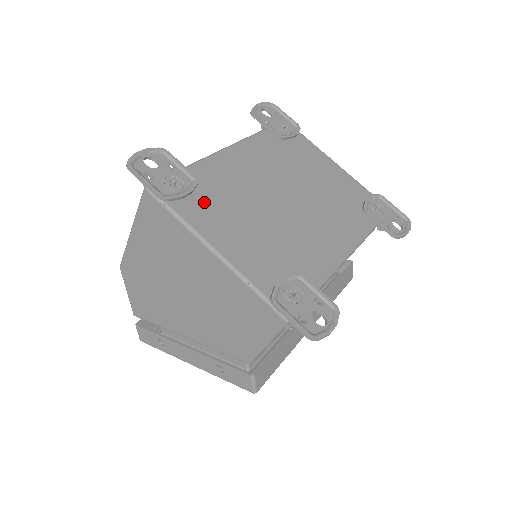
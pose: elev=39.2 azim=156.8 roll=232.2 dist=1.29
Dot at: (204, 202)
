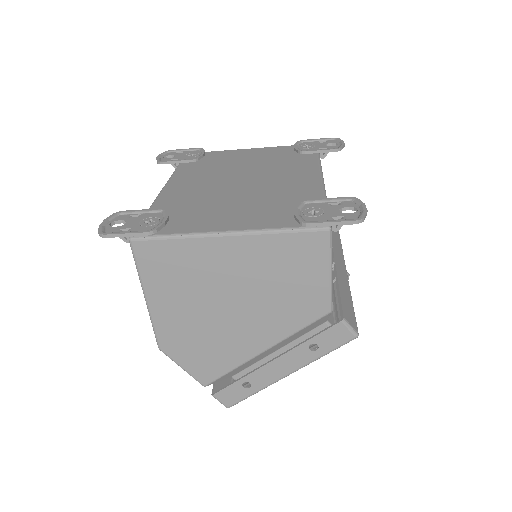
Dot at: (184, 217)
